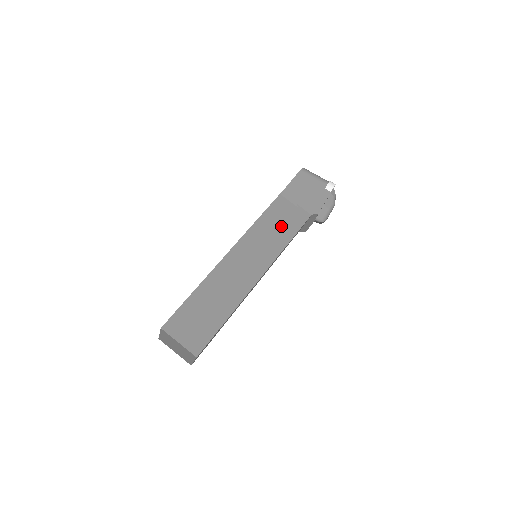
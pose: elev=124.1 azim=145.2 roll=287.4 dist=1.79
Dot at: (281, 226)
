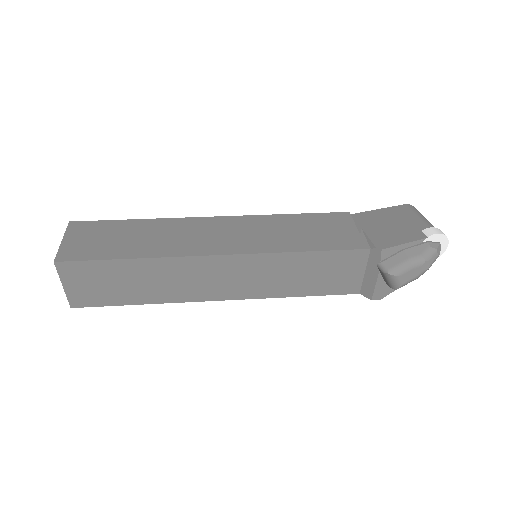
Dot at: (312, 234)
